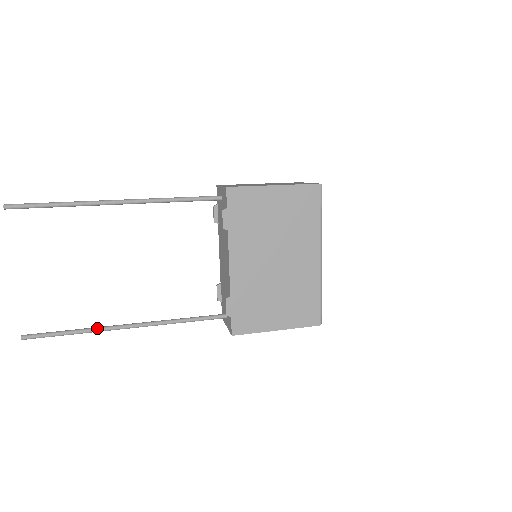
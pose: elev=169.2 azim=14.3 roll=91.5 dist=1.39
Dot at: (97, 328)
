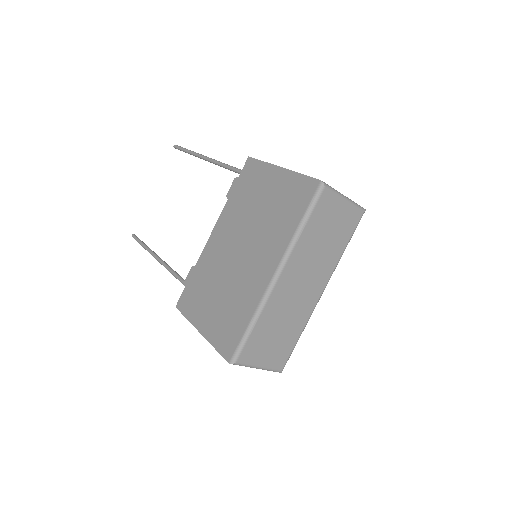
Dot at: (153, 252)
